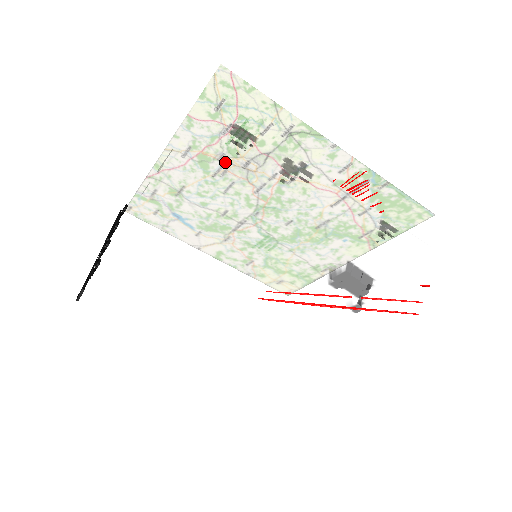
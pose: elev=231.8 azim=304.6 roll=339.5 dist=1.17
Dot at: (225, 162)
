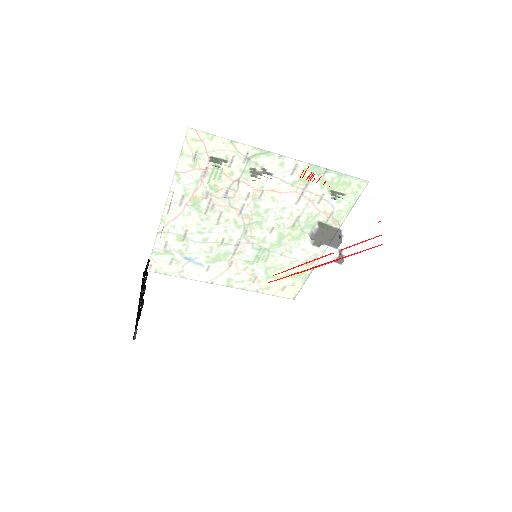
Dot at: occluded
